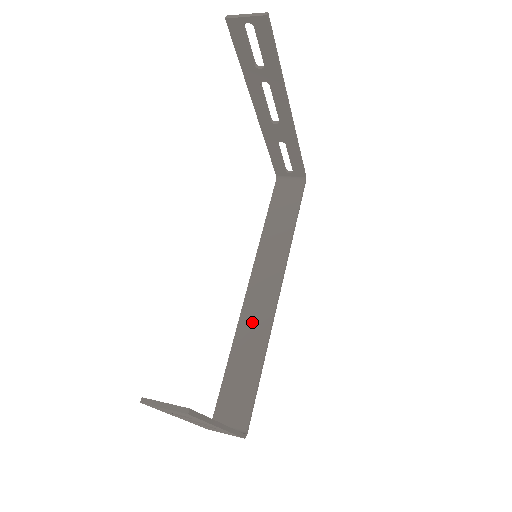
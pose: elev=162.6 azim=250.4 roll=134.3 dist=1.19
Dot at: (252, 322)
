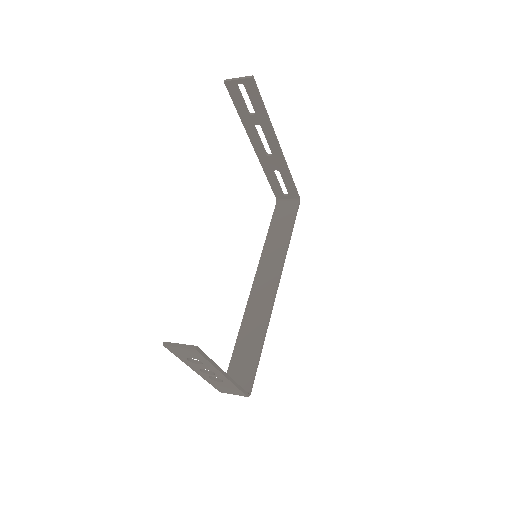
Dot at: (255, 310)
